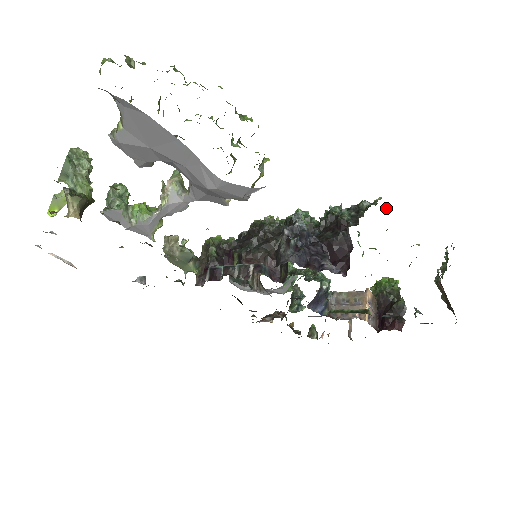
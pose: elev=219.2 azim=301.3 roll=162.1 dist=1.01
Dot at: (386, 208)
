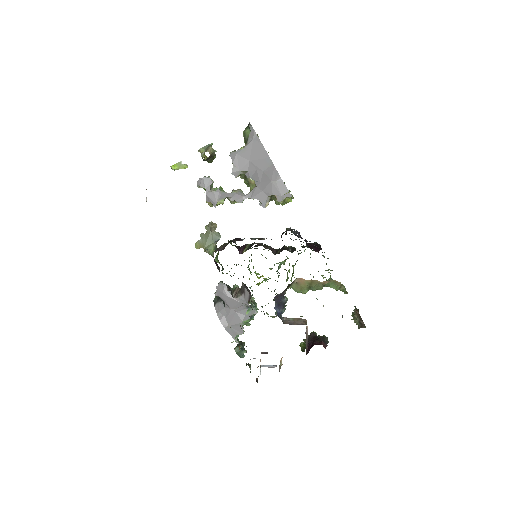
Dot at: occluded
